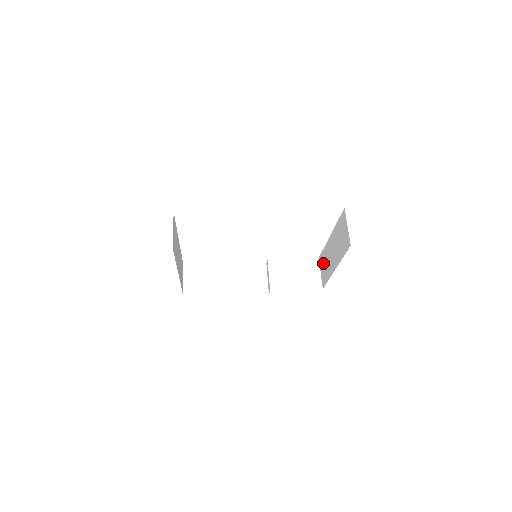
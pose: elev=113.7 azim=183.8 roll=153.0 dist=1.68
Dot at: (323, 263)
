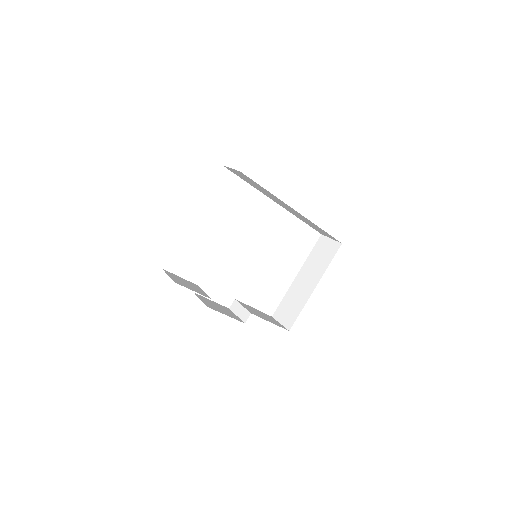
Dot at: (285, 309)
